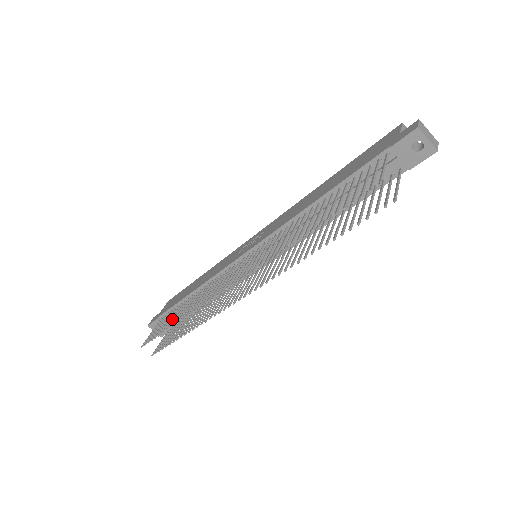
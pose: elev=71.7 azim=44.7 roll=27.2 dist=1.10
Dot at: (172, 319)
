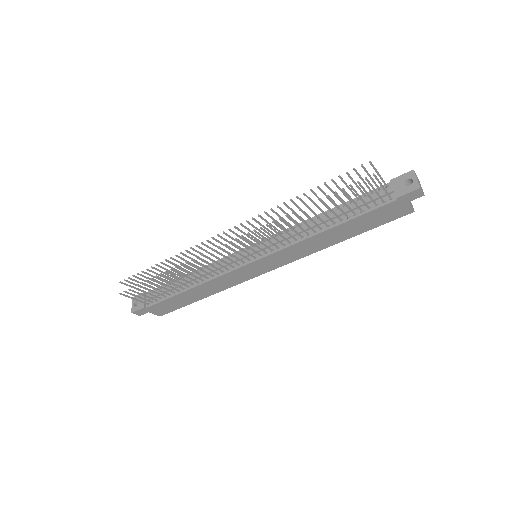
Dot at: (161, 271)
